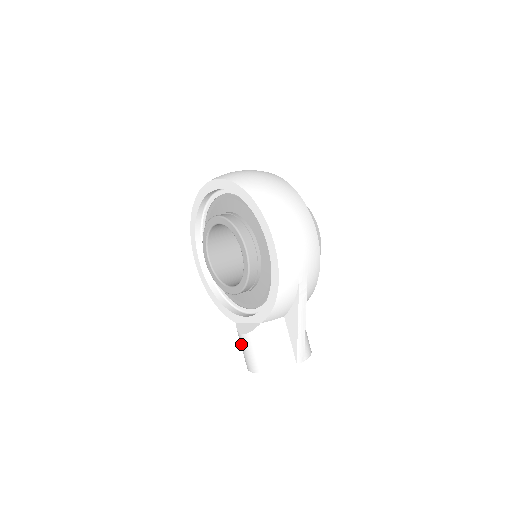
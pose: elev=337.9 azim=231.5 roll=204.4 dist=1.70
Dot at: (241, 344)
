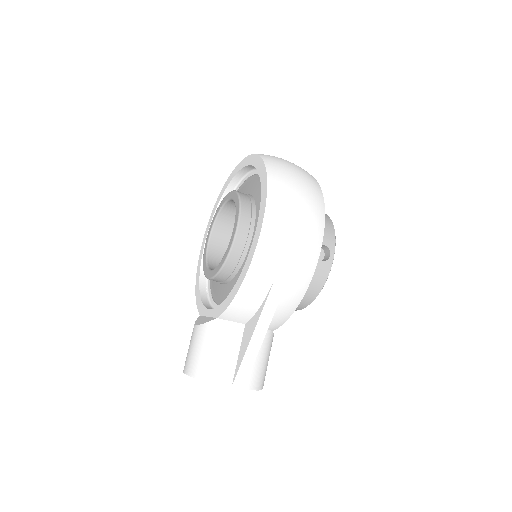
Dot at: occluded
